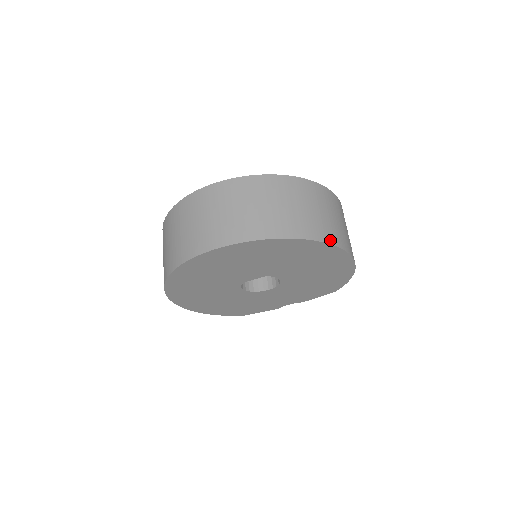
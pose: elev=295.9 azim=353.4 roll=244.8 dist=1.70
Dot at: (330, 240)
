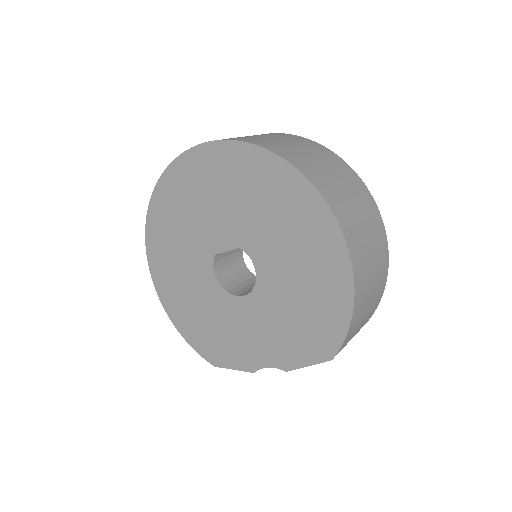
Dot at: (317, 184)
